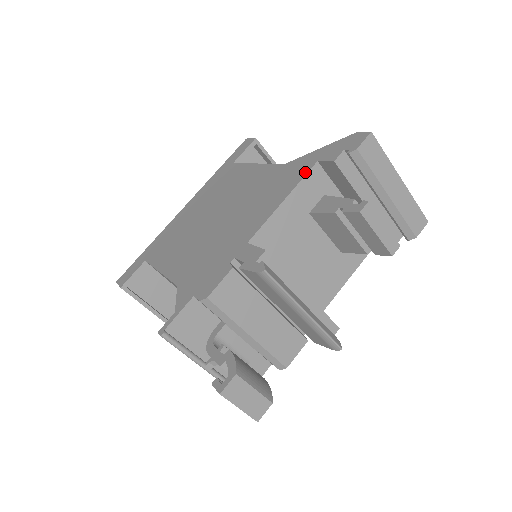
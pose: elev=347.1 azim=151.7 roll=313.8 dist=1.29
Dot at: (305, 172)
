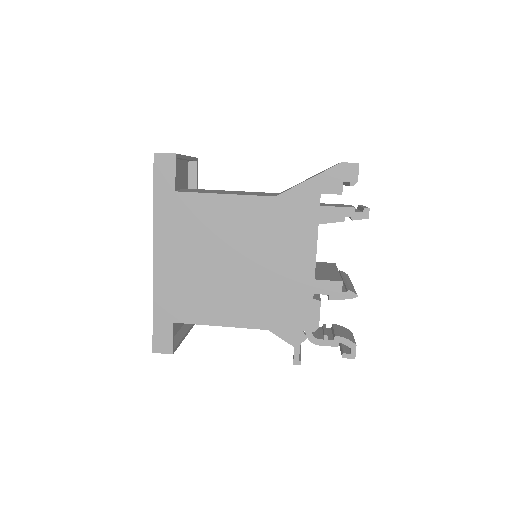
Dot at: (317, 206)
